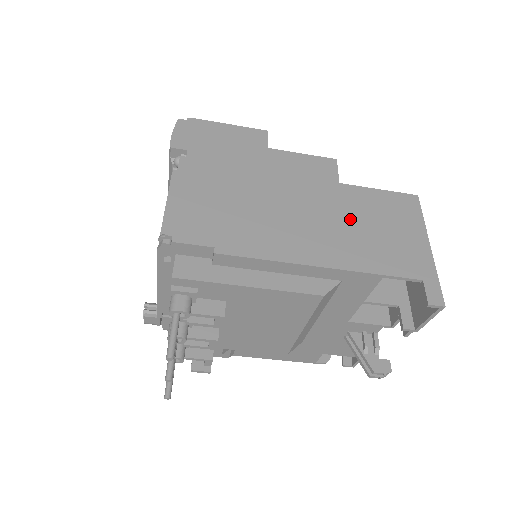
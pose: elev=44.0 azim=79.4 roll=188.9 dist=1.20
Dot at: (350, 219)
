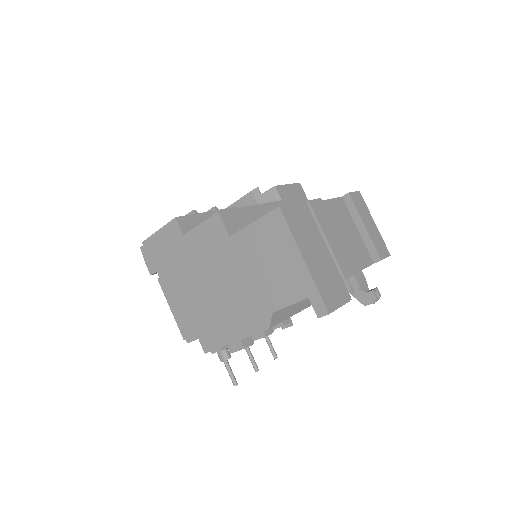
Dot at: (248, 269)
